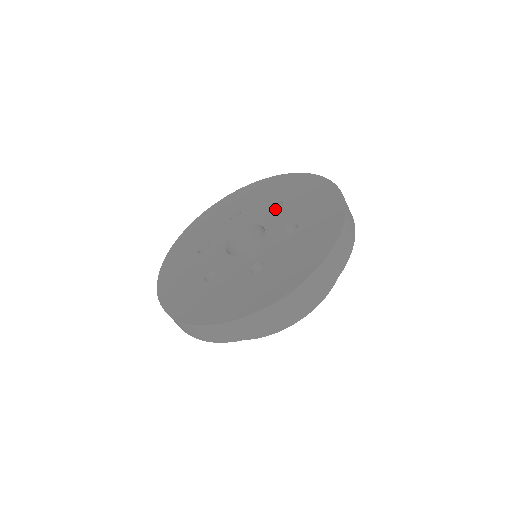
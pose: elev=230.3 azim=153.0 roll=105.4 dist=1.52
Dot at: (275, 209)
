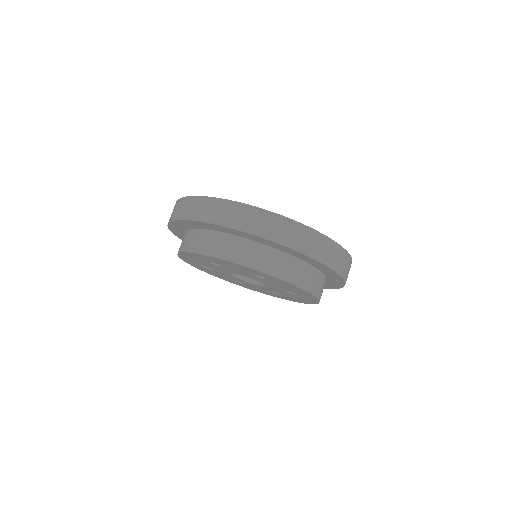
Dot at: occluded
